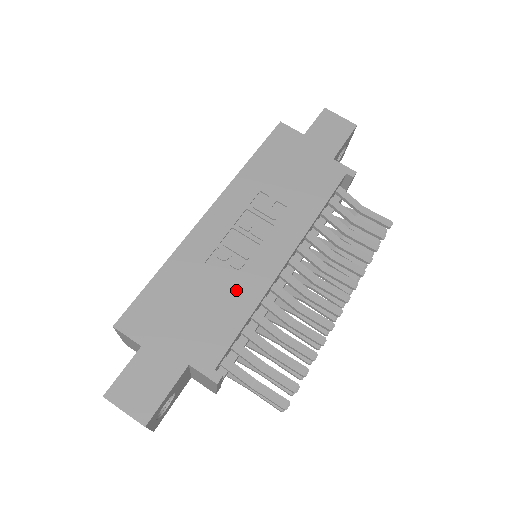
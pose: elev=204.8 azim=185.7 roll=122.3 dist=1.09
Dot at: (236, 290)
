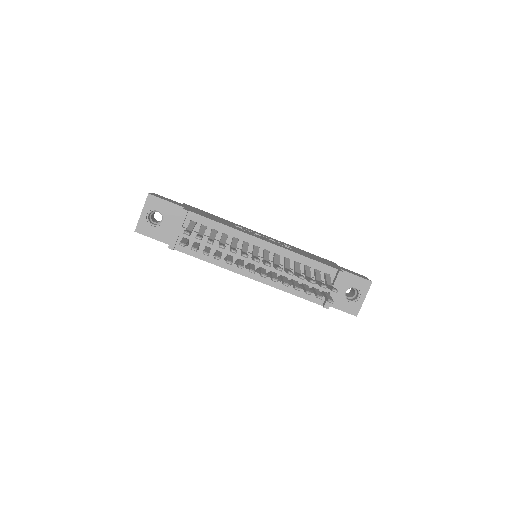
Dot at: (232, 226)
